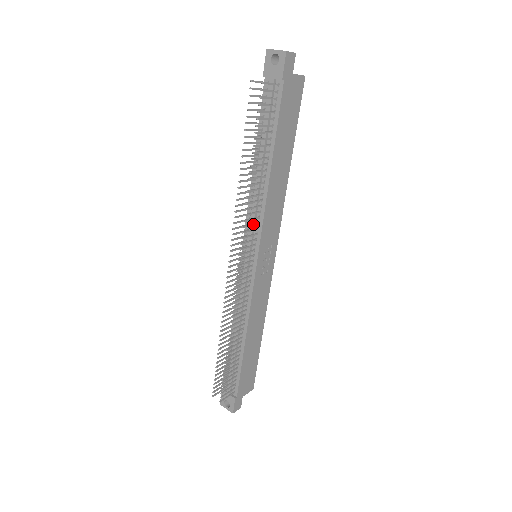
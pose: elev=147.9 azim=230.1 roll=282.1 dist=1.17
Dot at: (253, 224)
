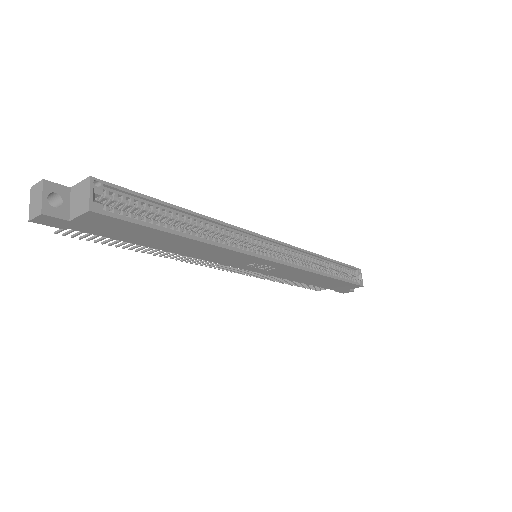
Dot at: occluded
